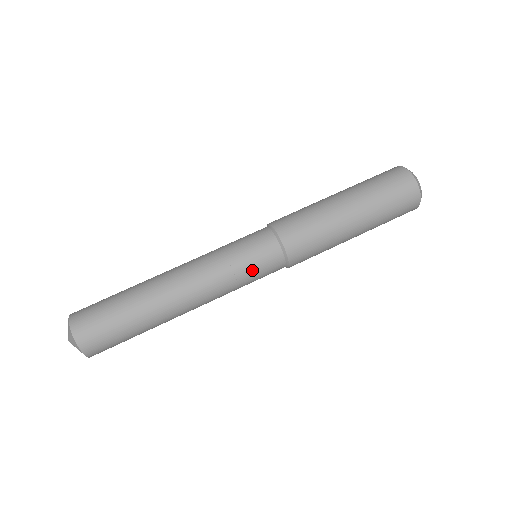
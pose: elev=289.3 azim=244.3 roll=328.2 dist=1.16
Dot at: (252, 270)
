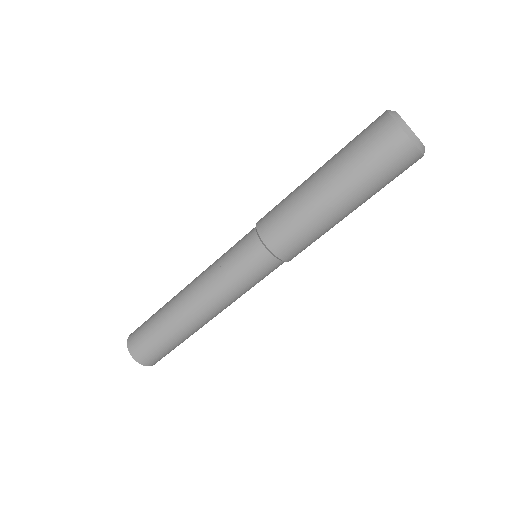
Dot at: (262, 279)
